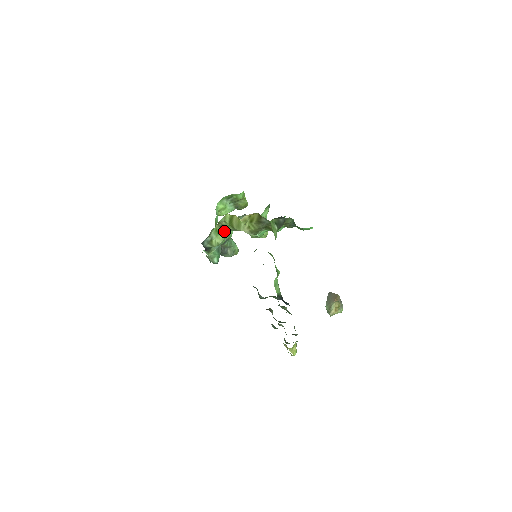
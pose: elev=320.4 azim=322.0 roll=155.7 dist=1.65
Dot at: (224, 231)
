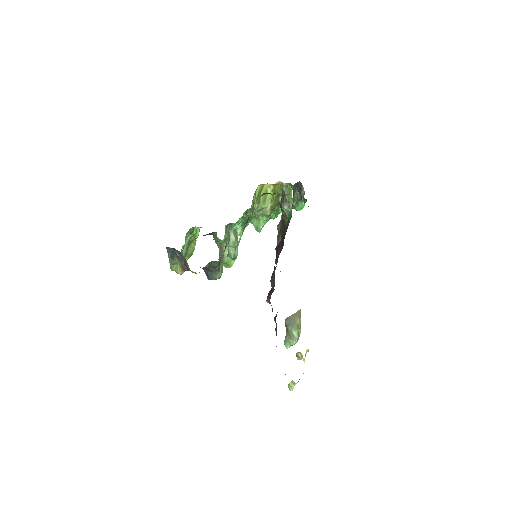
Dot at: occluded
